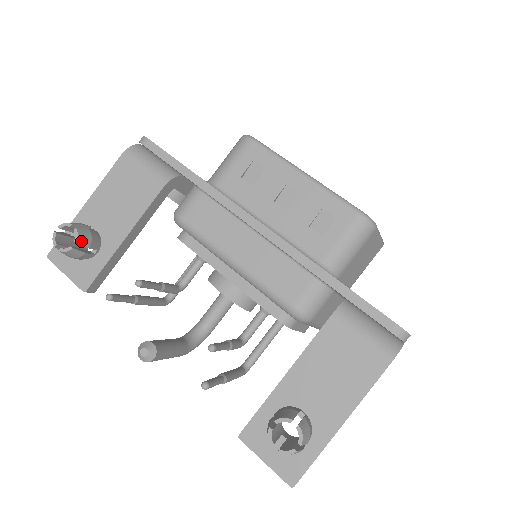
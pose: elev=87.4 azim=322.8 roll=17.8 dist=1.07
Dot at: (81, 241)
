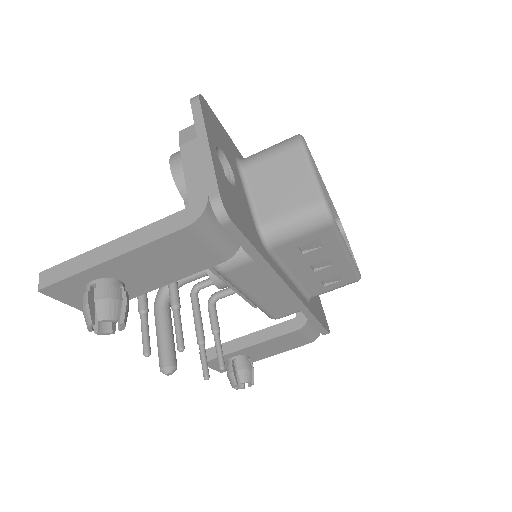
Dot at: occluded
